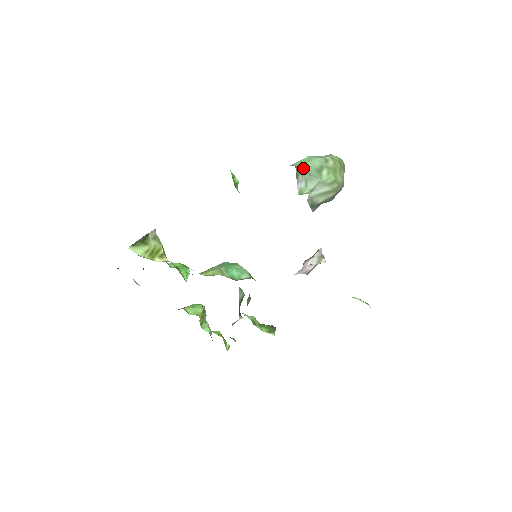
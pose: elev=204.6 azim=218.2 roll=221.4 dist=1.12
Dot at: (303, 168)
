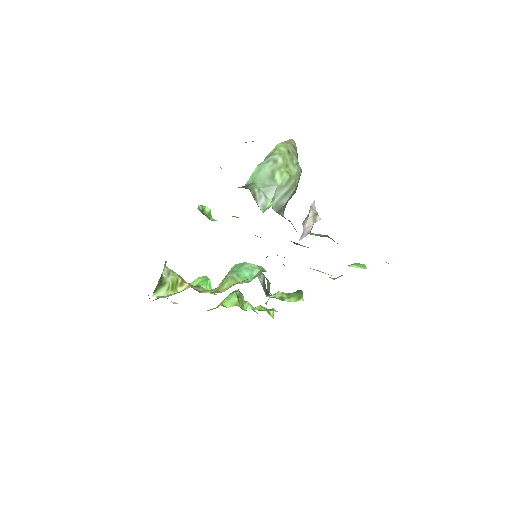
Dot at: (257, 182)
